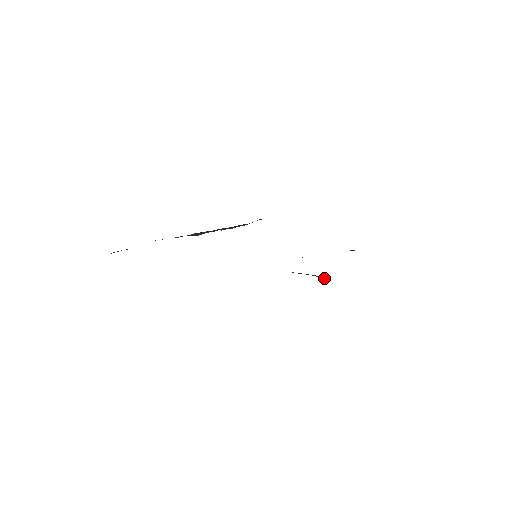
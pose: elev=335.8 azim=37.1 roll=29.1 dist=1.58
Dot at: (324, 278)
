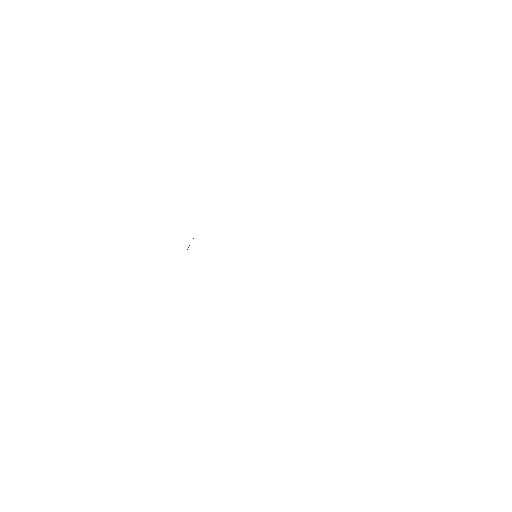
Dot at: occluded
